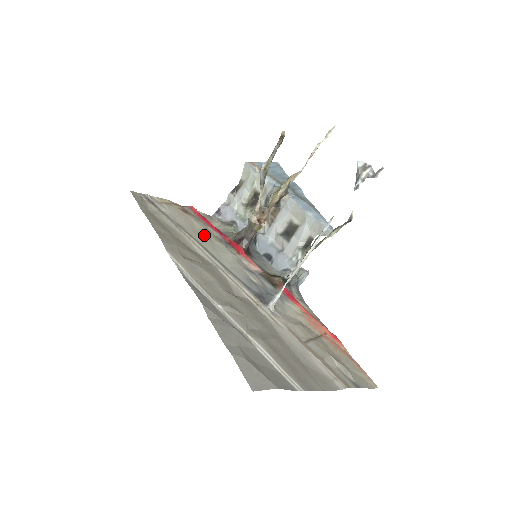
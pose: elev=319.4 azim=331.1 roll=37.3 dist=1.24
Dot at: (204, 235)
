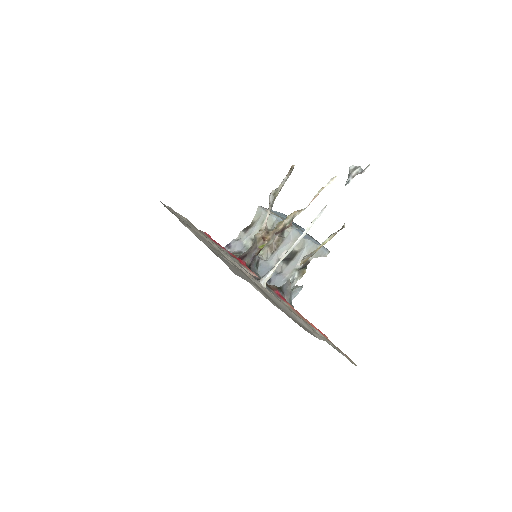
Dot at: occluded
